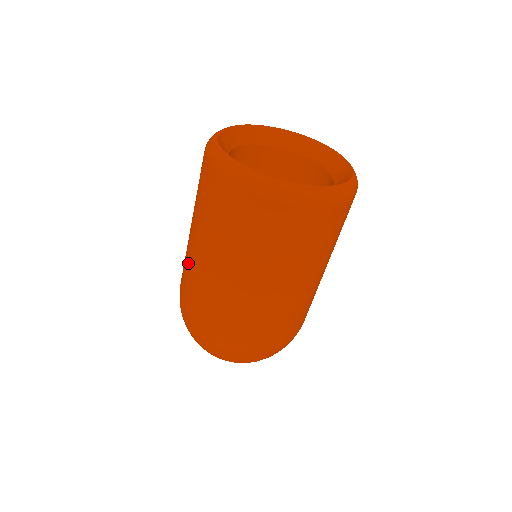
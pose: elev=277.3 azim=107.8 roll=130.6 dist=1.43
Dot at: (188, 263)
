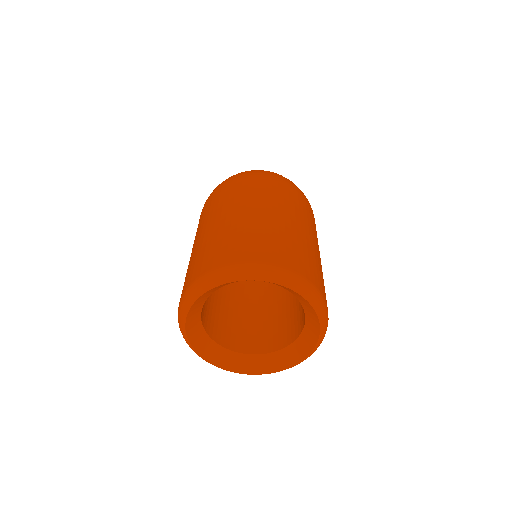
Dot at: occluded
